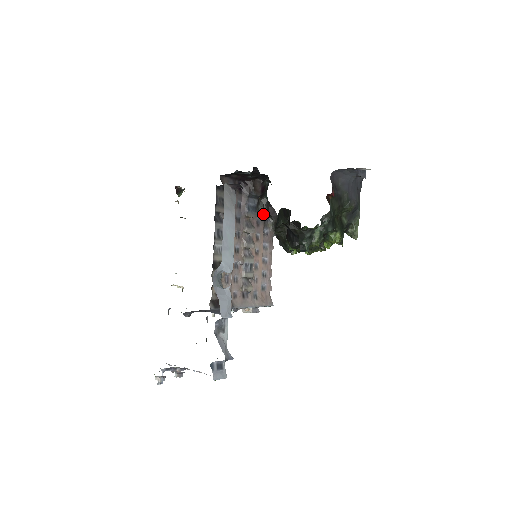
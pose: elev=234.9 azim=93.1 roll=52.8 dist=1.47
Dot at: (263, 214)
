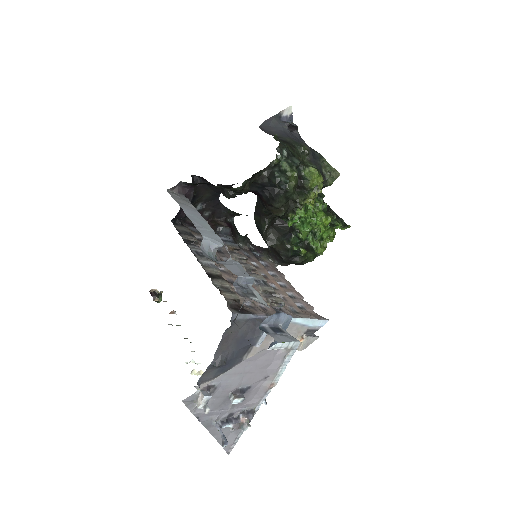
Dot at: (248, 251)
